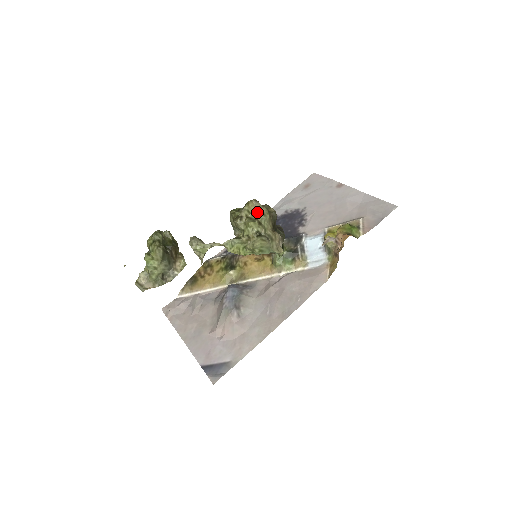
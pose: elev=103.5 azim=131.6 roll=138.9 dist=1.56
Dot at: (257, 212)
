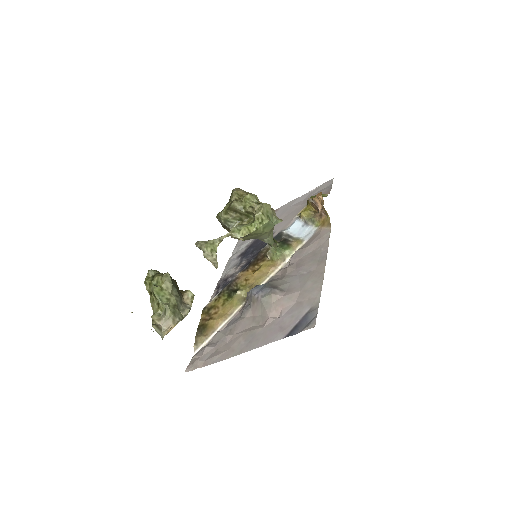
Dot at: (245, 194)
